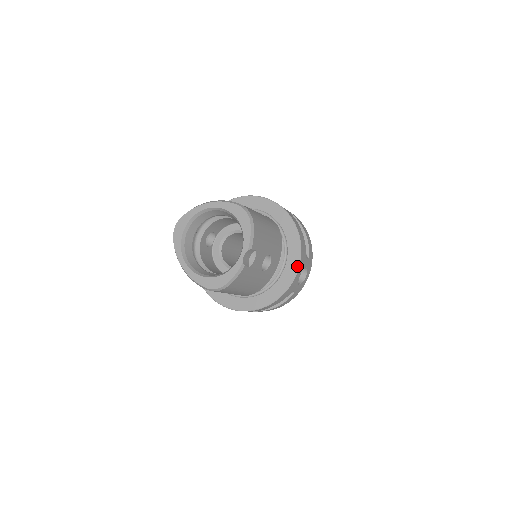
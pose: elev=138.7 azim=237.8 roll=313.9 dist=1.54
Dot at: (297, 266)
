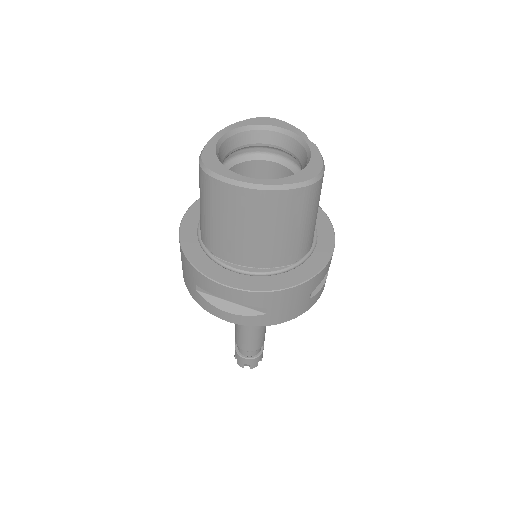
Dot at: occluded
